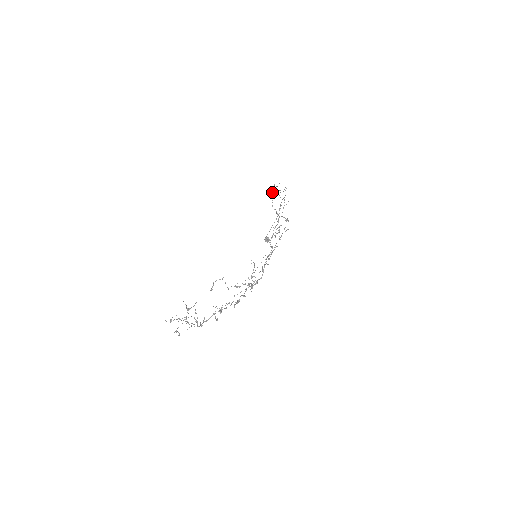
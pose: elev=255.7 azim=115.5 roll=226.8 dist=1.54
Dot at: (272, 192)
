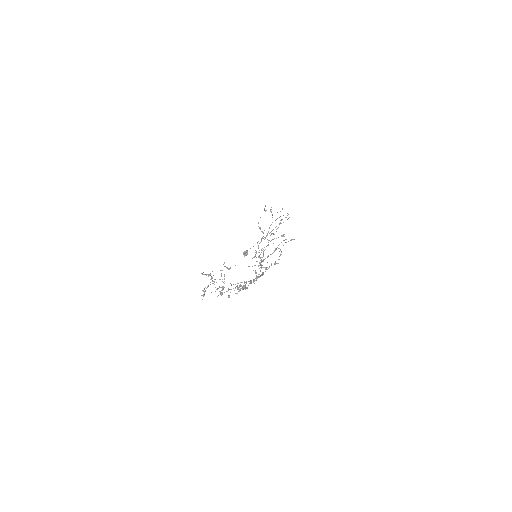
Dot at: occluded
